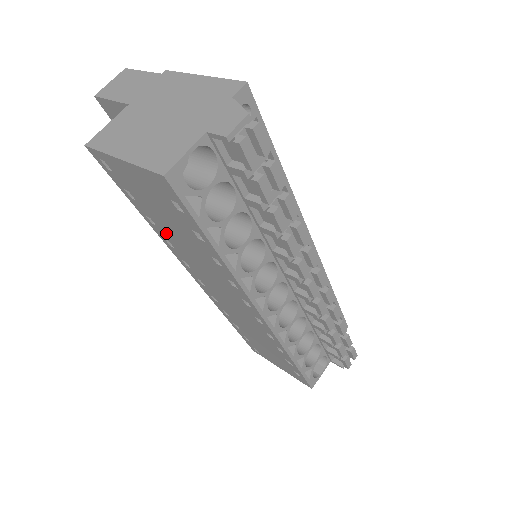
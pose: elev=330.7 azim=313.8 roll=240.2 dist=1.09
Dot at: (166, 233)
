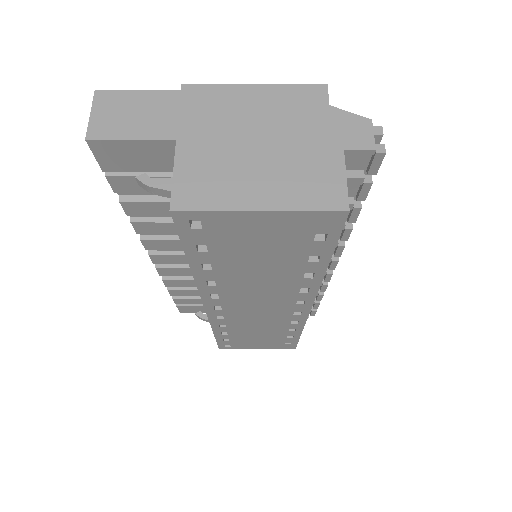
Dot at: (225, 273)
